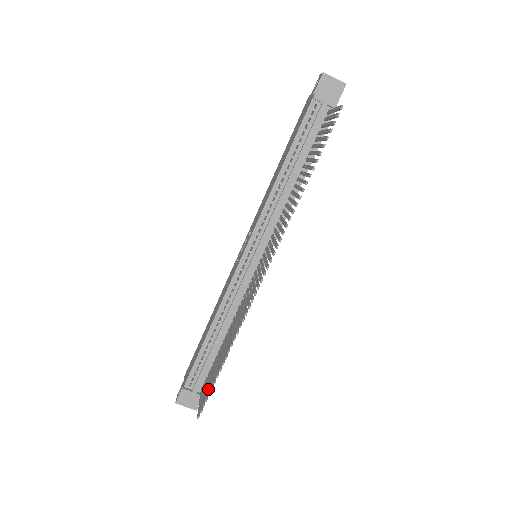
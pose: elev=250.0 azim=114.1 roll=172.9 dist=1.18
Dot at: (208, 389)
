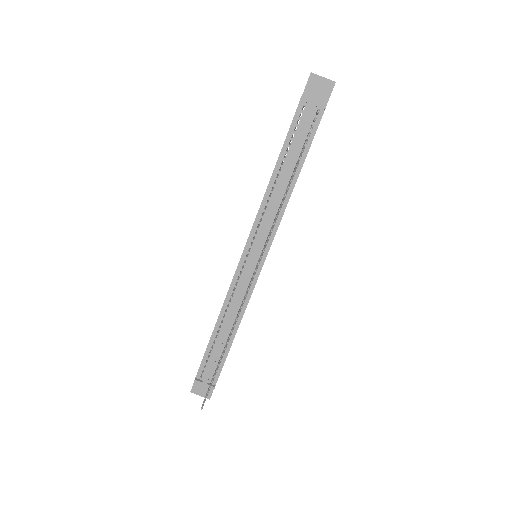
Dot at: occluded
